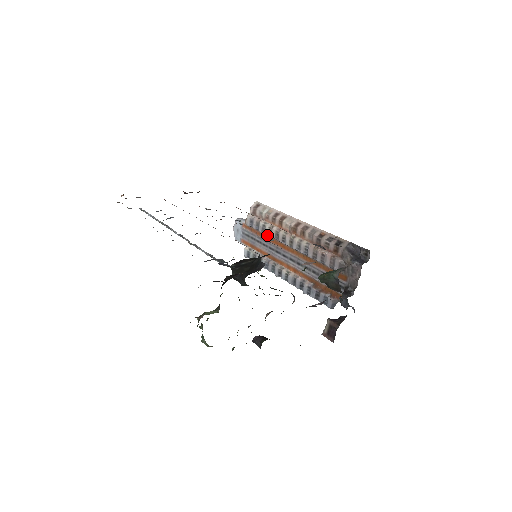
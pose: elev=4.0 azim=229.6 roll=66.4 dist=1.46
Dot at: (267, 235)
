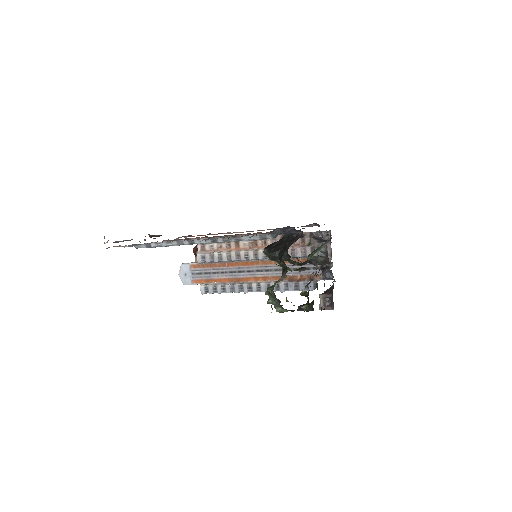
Dot at: (224, 262)
